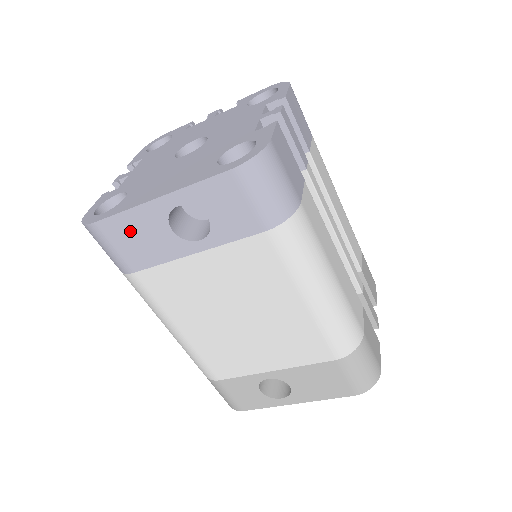
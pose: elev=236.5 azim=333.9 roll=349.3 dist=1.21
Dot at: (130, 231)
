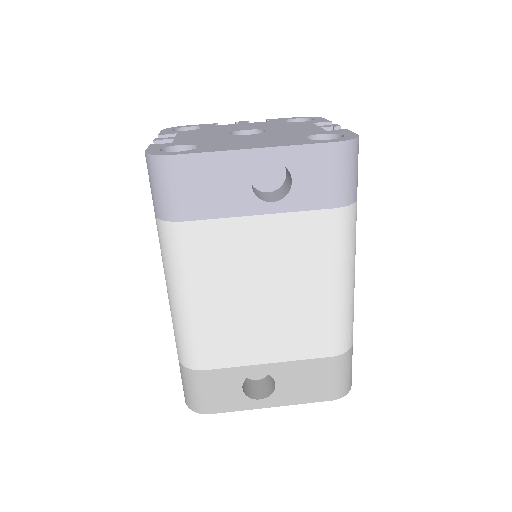
Dot at: (208, 174)
